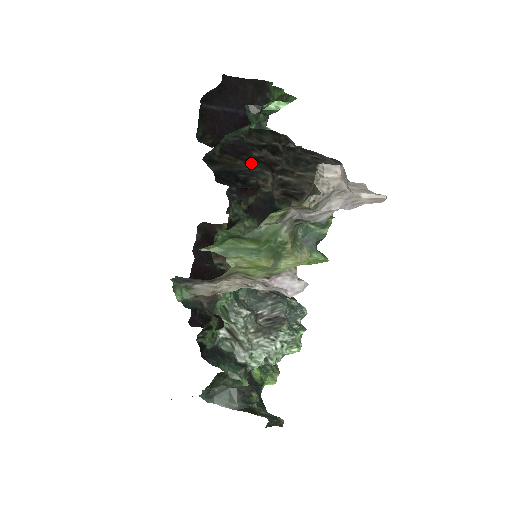
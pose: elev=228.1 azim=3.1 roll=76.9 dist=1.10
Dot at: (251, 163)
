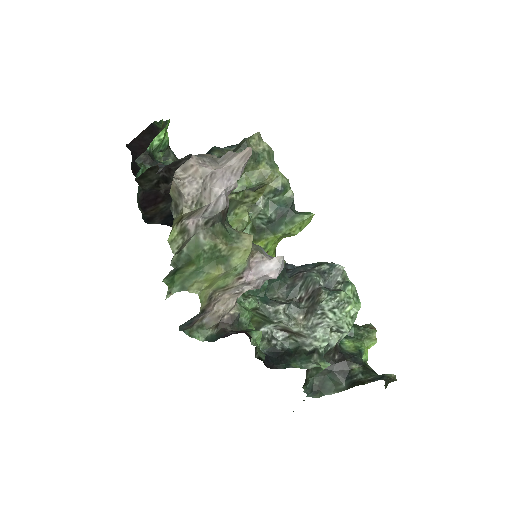
Dot at: (168, 200)
